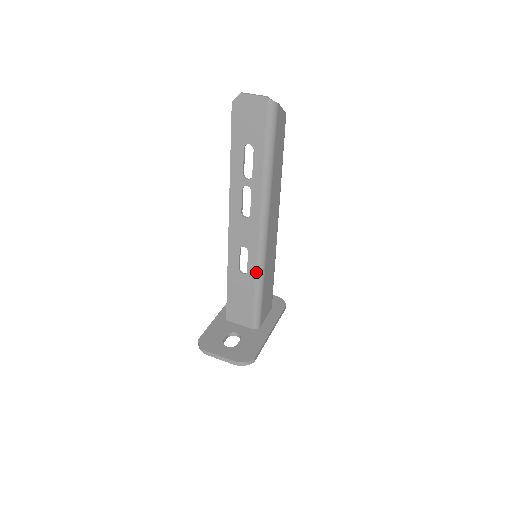
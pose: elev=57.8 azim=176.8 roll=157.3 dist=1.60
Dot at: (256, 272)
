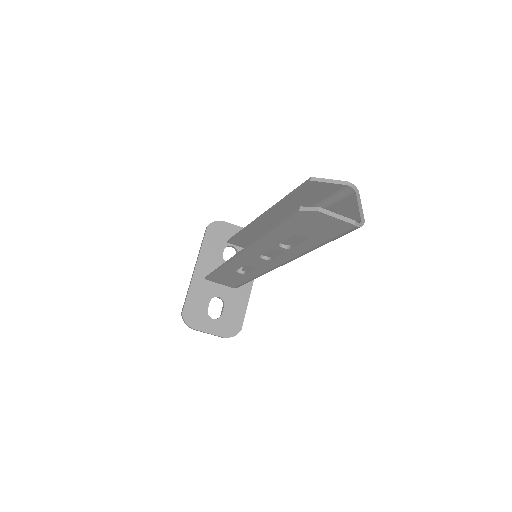
Dot at: (256, 276)
